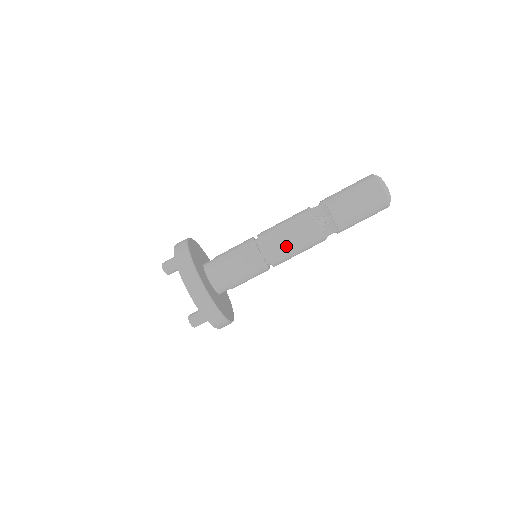
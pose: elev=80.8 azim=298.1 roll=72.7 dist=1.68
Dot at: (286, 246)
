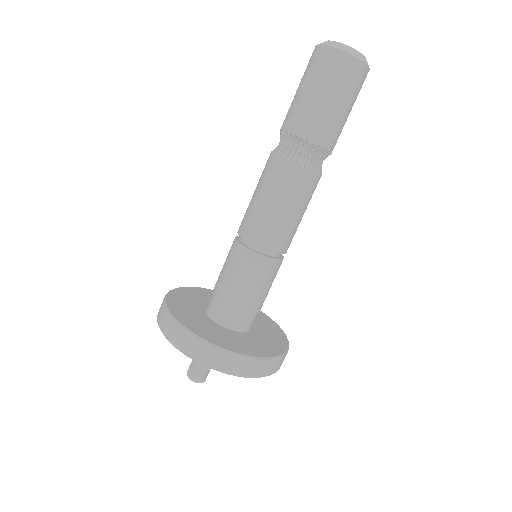
Dot at: (297, 226)
